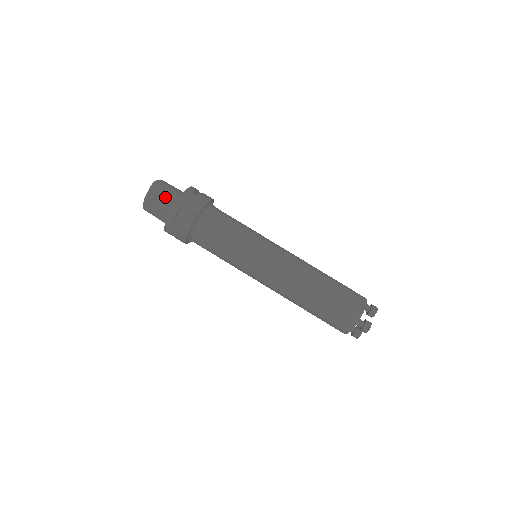
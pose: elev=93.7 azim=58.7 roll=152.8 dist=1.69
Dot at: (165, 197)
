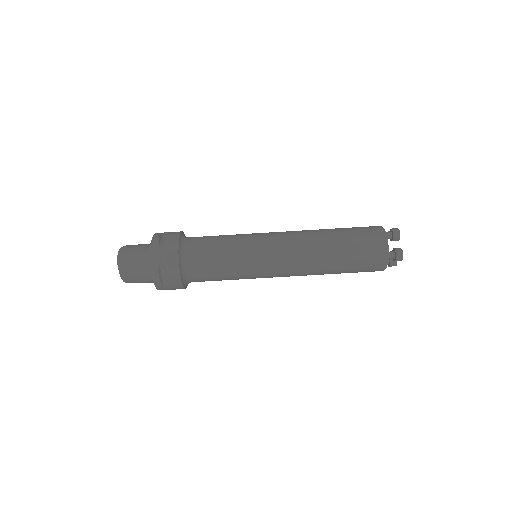
Dot at: (137, 265)
